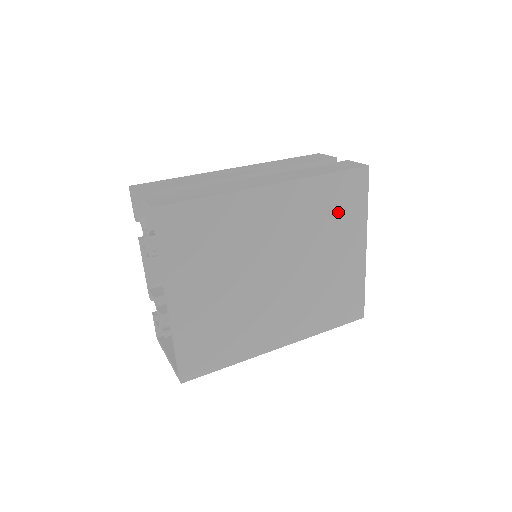
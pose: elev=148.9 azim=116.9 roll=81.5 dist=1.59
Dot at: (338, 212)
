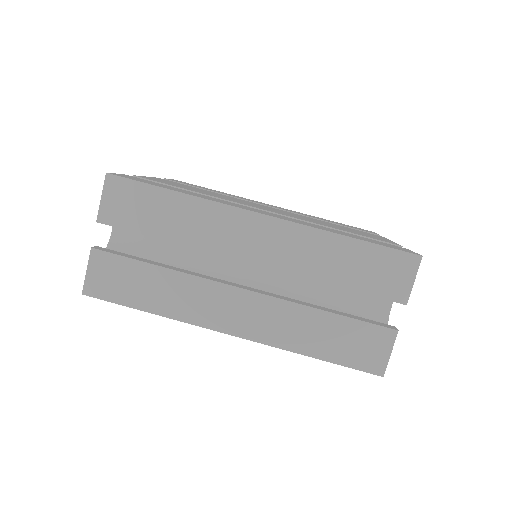
Dot at: occluded
